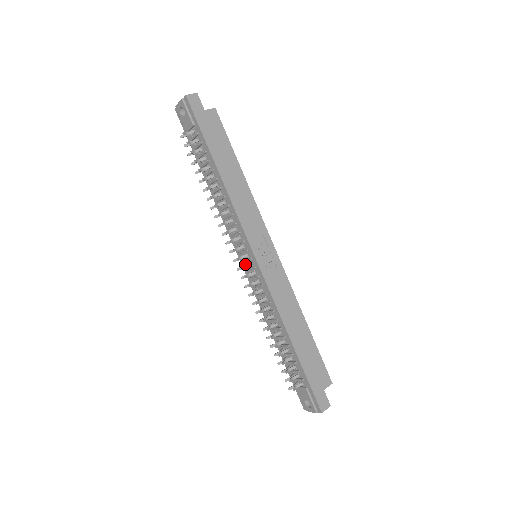
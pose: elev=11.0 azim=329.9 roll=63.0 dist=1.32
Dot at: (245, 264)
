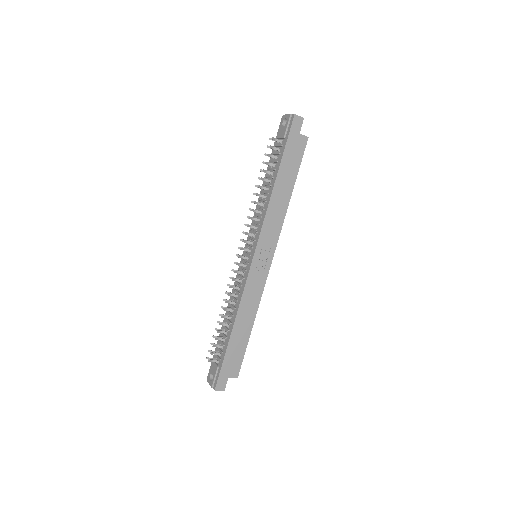
Dot at: (244, 255)
